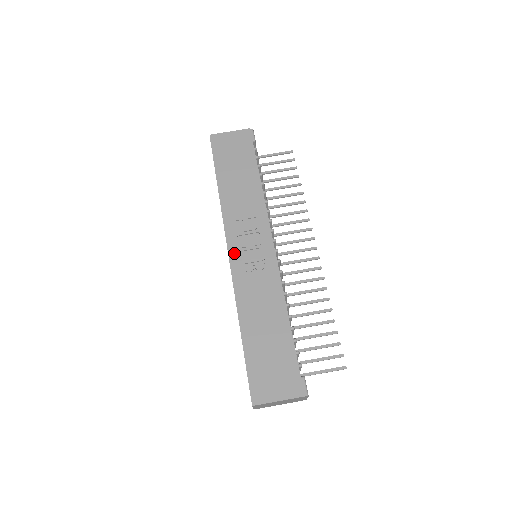
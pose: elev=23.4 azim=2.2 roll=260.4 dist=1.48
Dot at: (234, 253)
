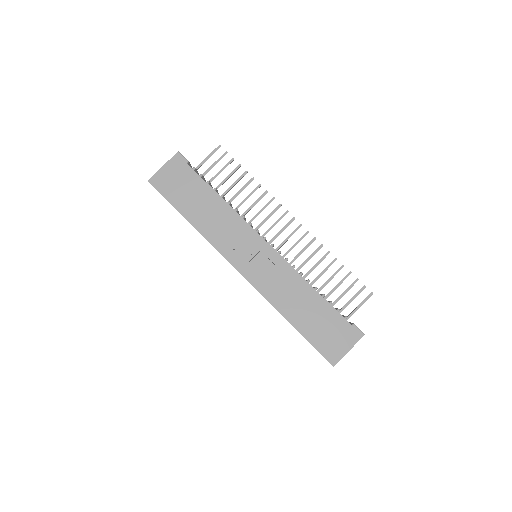
Dot at: (243, 269)
